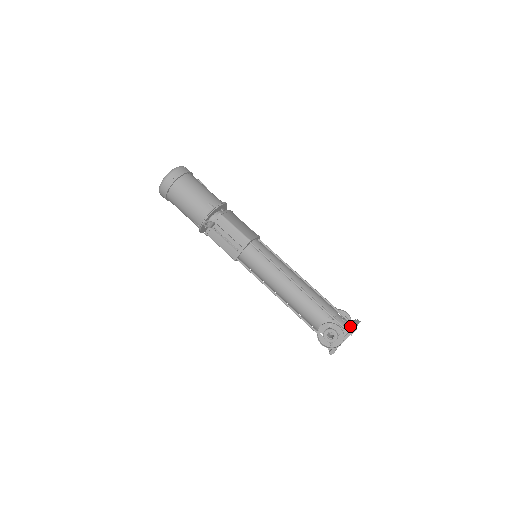
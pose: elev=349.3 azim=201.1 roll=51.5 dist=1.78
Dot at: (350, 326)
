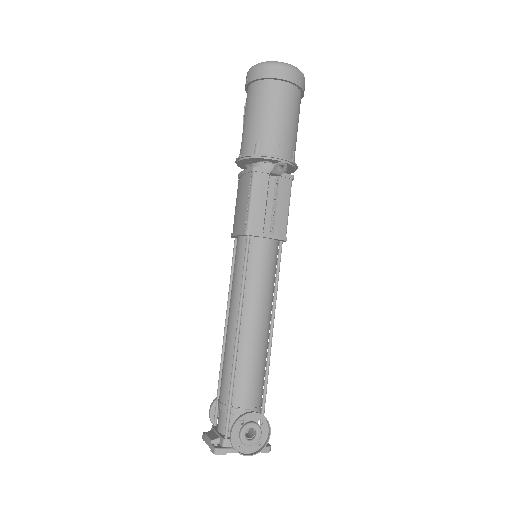
Dot at: occluded
